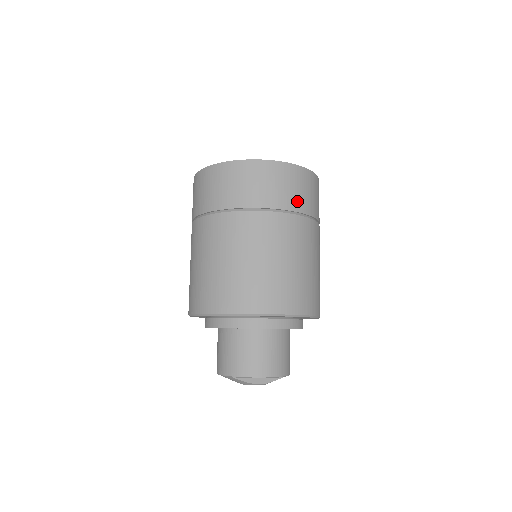
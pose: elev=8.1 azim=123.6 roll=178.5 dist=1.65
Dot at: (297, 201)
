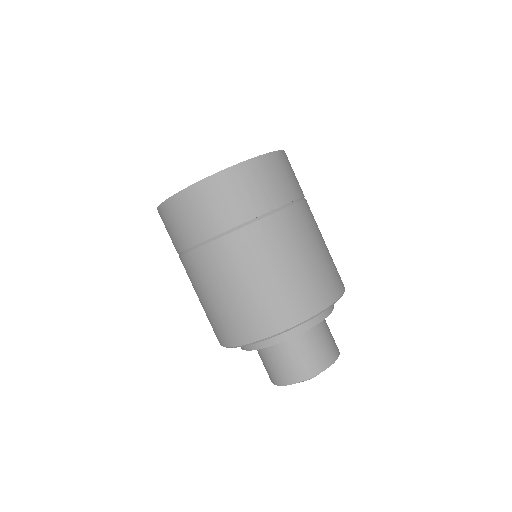
Dot at: (281, 193)
